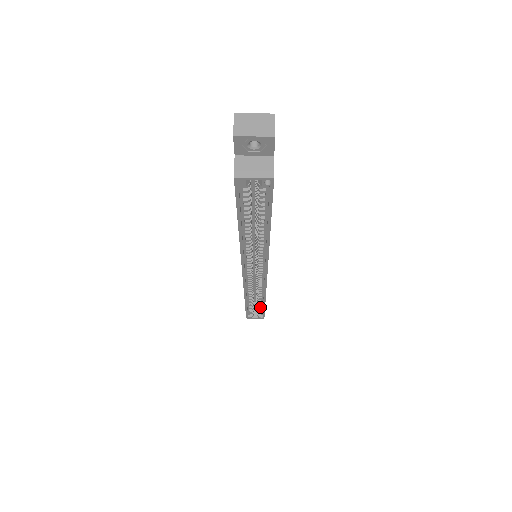
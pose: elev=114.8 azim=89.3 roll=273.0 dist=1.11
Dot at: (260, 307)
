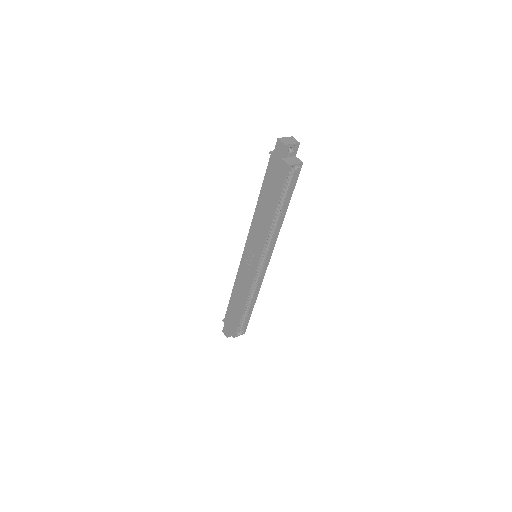
Dot at: (246, 318)
